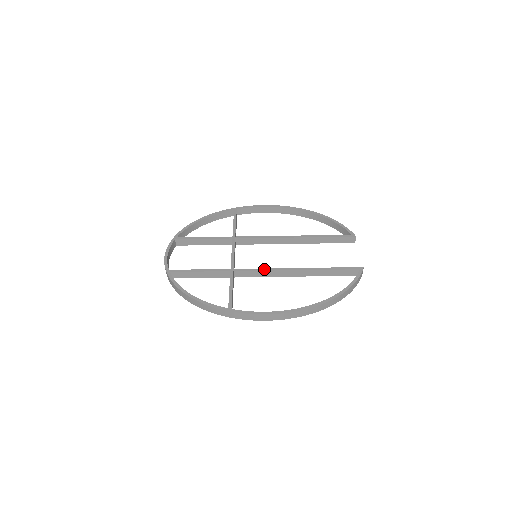
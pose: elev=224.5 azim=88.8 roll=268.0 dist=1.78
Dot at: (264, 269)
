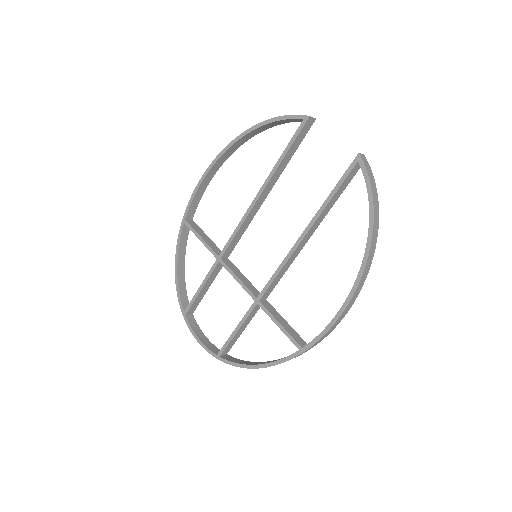
Dot at: (278, 269)
